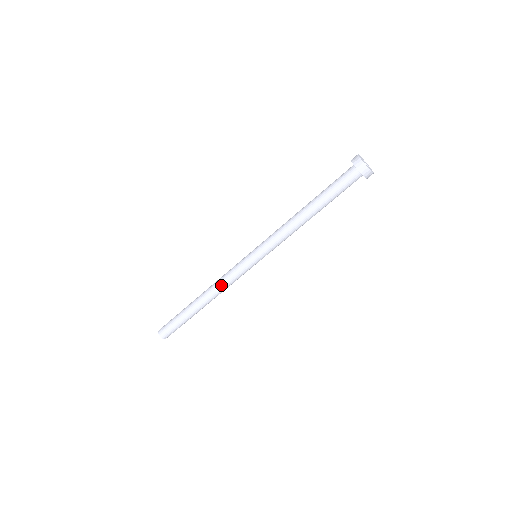
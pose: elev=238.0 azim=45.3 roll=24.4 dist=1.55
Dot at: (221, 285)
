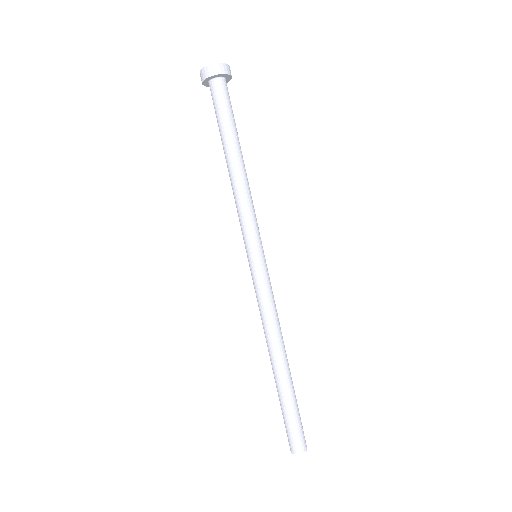
Dot at: (266, 322)
